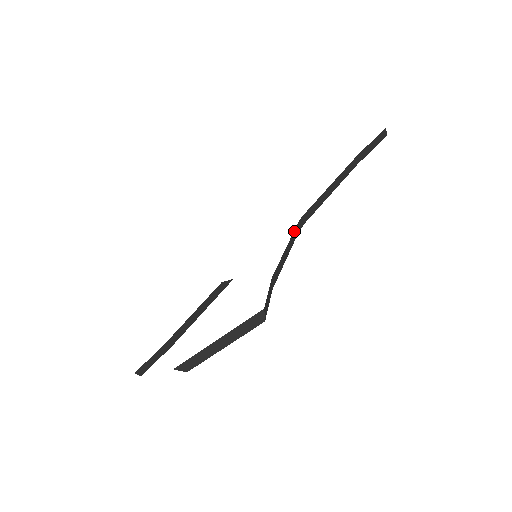
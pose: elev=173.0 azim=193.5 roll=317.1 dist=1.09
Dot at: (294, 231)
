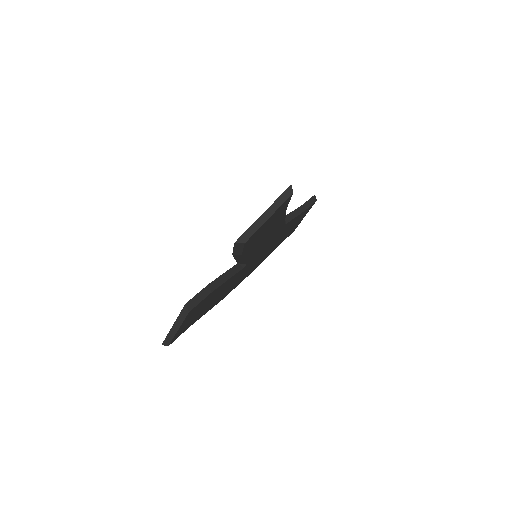
Dot at: occluded
